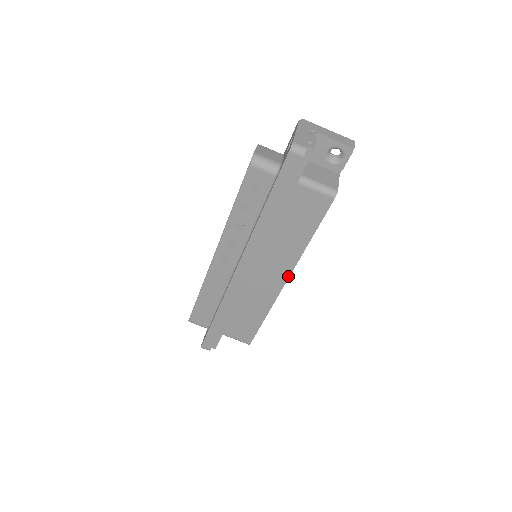
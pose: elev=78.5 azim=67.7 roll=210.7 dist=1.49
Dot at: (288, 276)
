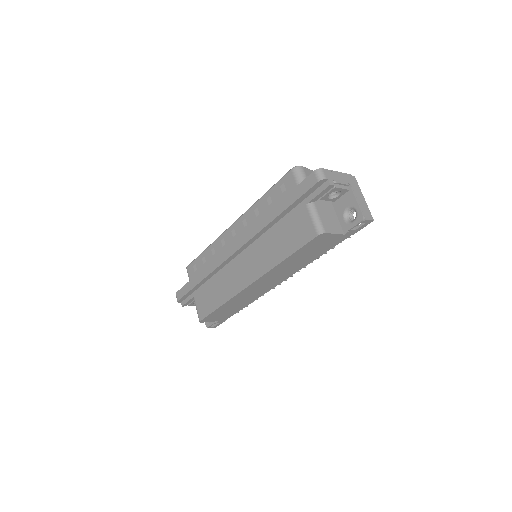
Dot at: (255, 280)
